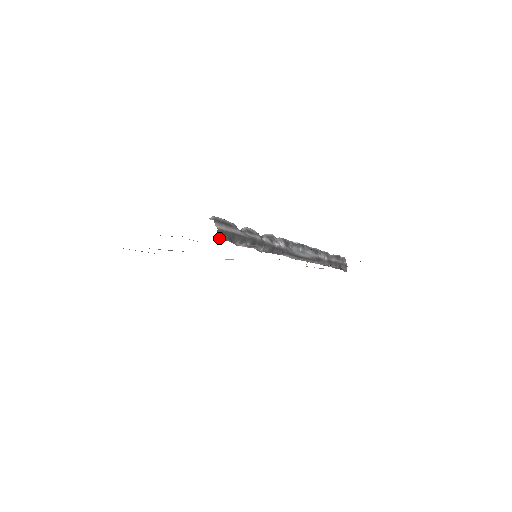
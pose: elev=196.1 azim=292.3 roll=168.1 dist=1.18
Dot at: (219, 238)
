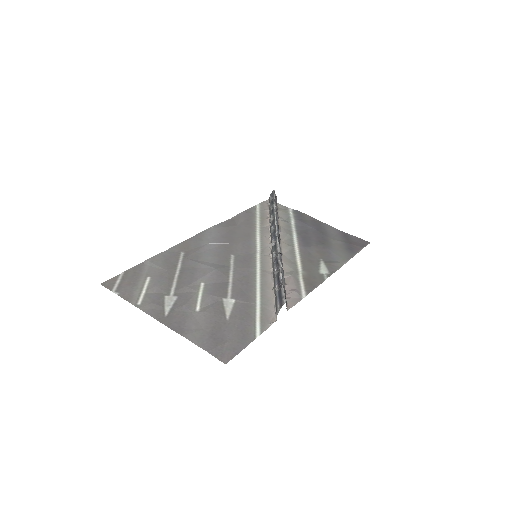
Dot at: occluded
